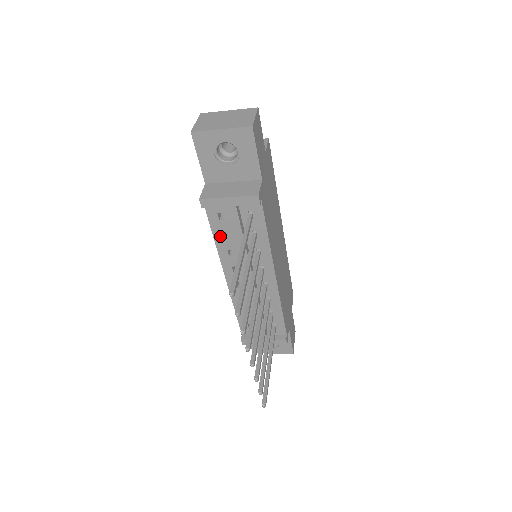
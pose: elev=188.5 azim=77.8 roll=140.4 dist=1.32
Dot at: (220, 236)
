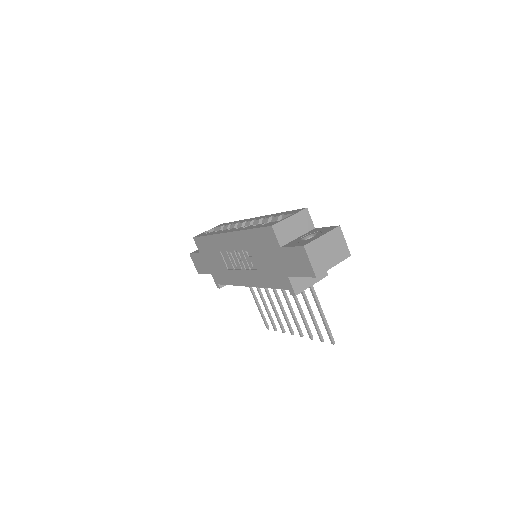
Dot at: occluded
